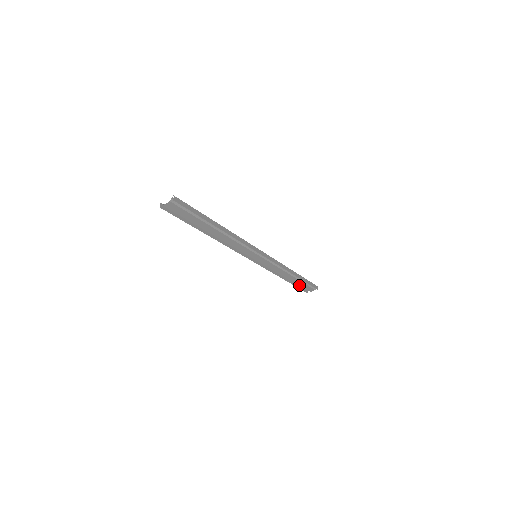
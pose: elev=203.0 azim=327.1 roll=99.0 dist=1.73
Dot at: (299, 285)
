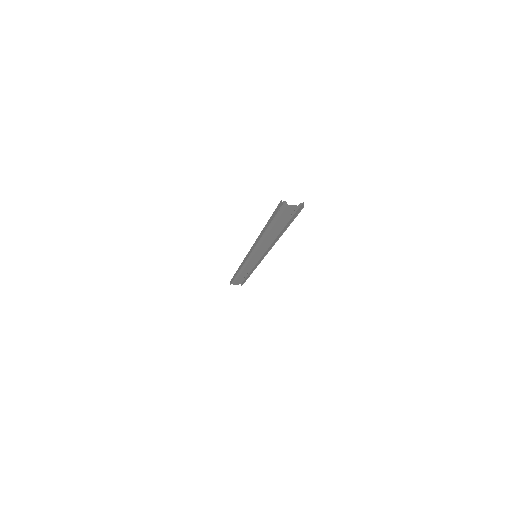
Dot at: occluded
